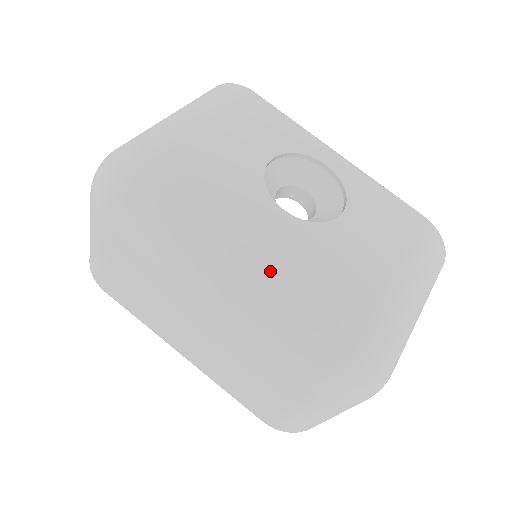
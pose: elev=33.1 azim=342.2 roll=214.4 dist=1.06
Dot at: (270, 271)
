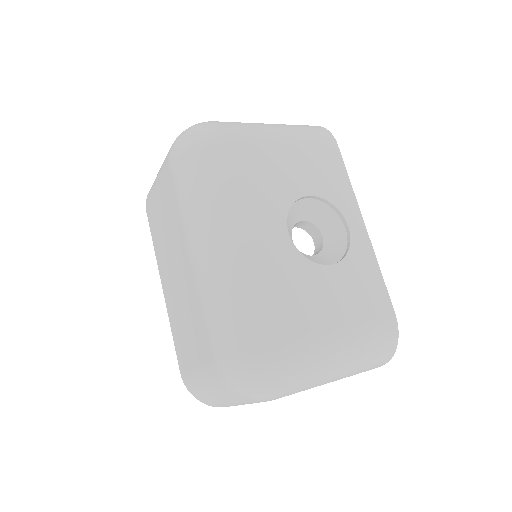
Dot at: (244, 262)
